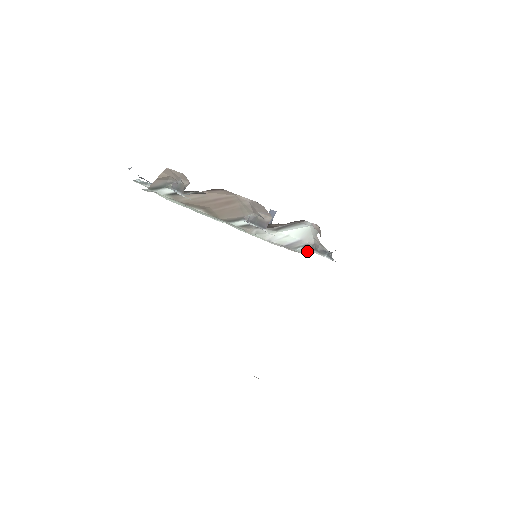
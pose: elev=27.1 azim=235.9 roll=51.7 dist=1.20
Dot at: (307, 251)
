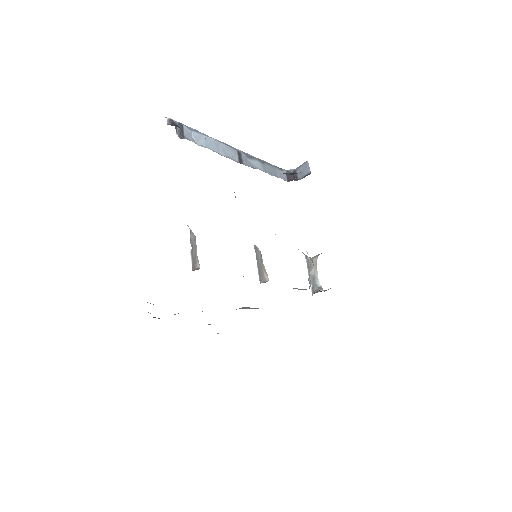
Dot at: (307, 252)
